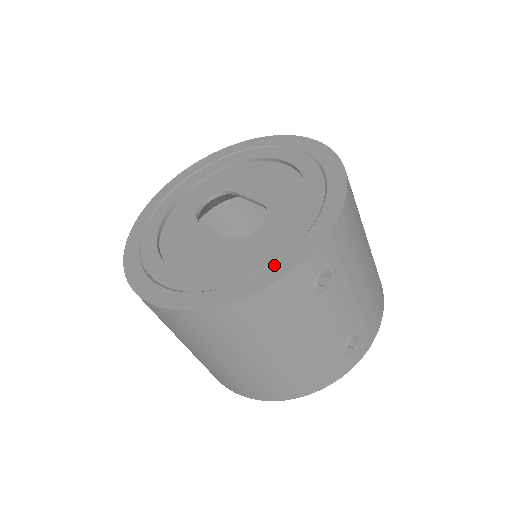
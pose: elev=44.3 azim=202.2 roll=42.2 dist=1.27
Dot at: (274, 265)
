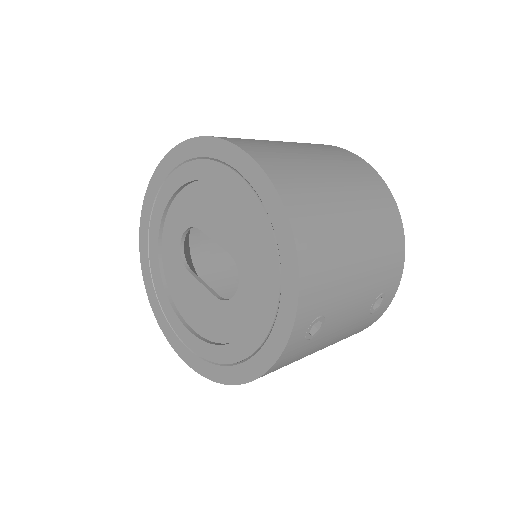
Dot at: (263, 348)
